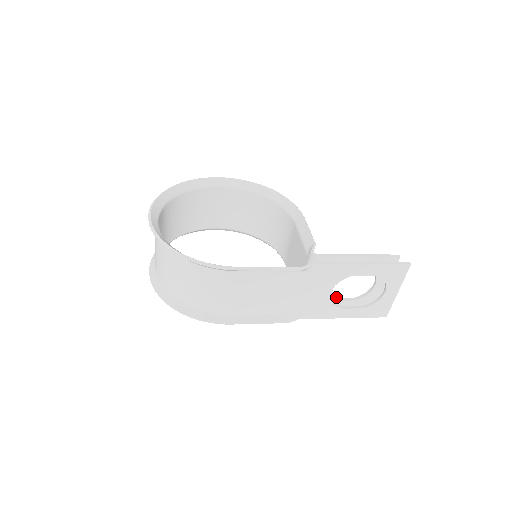
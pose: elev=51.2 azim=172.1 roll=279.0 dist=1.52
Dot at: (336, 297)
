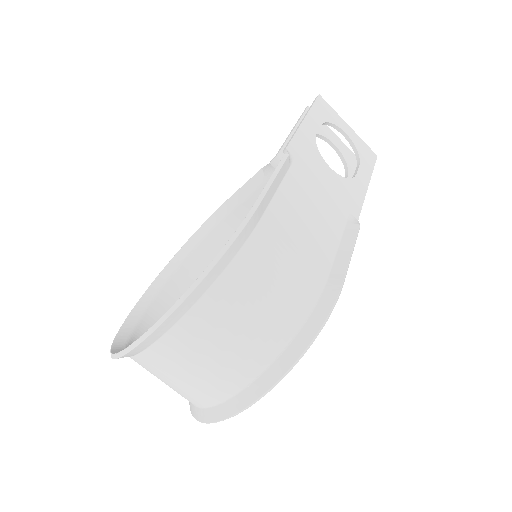
Dot at: occluded
